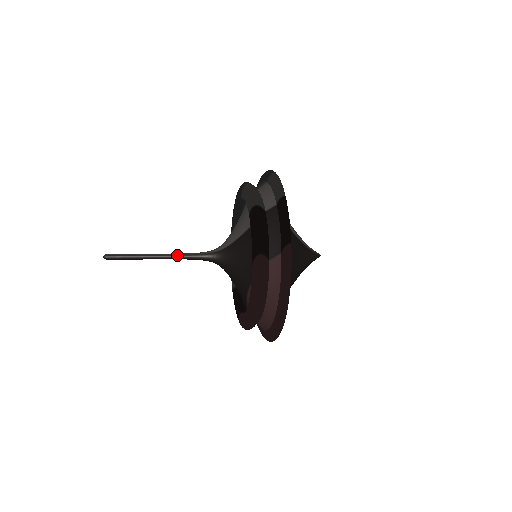
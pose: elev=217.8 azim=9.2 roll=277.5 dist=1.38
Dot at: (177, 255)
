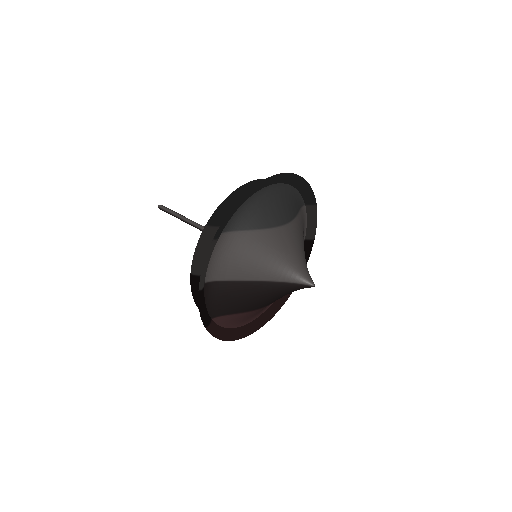
Dot at: (198, 228)
